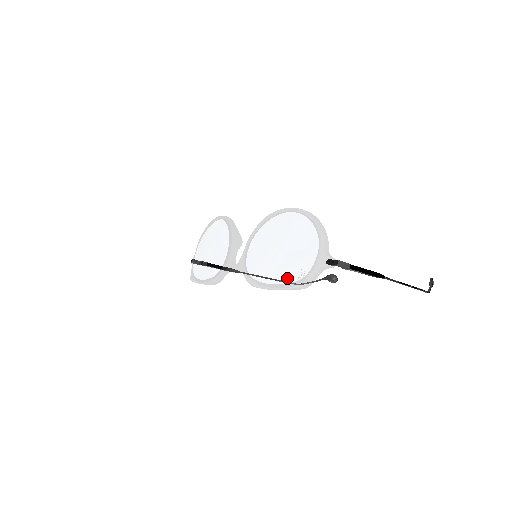
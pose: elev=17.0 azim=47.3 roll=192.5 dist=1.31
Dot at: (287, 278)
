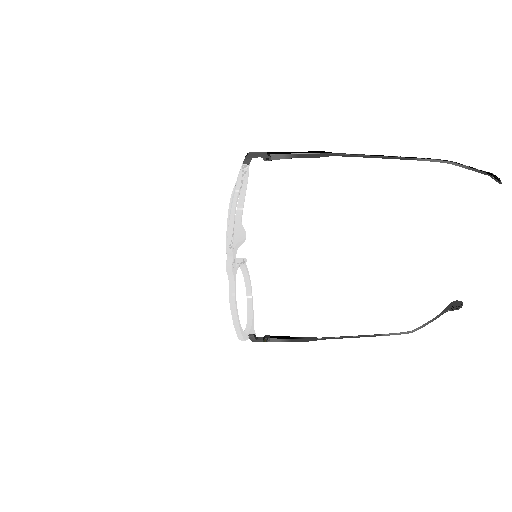
Dot at: occluded
